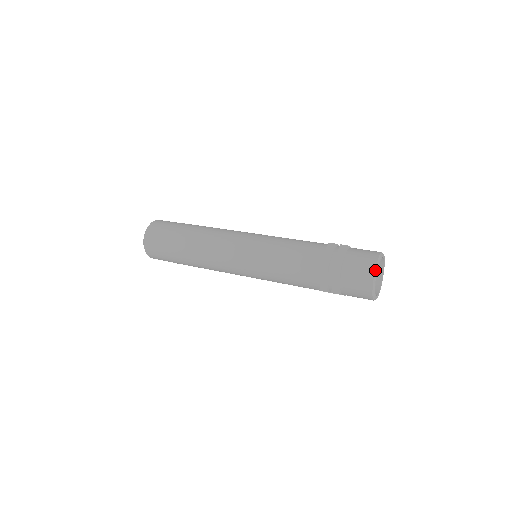
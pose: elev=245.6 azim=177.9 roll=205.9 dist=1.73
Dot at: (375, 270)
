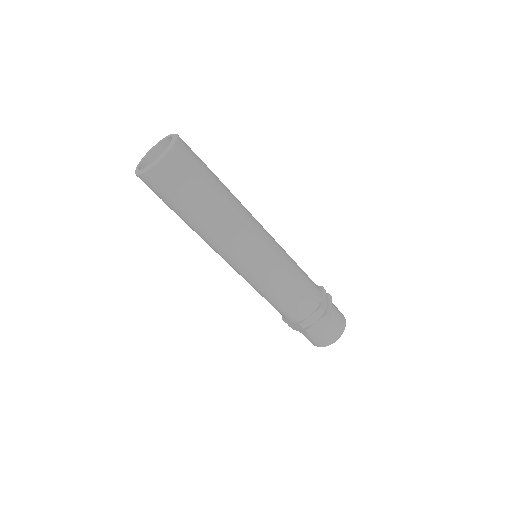
Dot at: occluded
